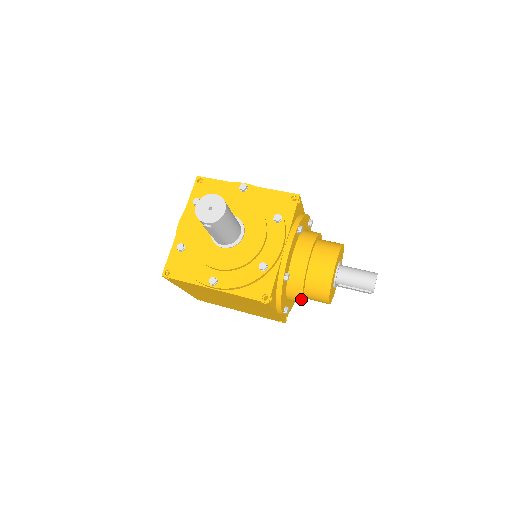
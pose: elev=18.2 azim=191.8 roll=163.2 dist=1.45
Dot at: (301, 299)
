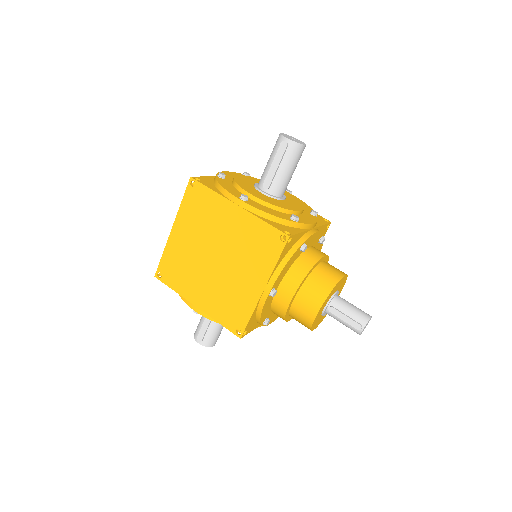
Dot at: (297, 287)
